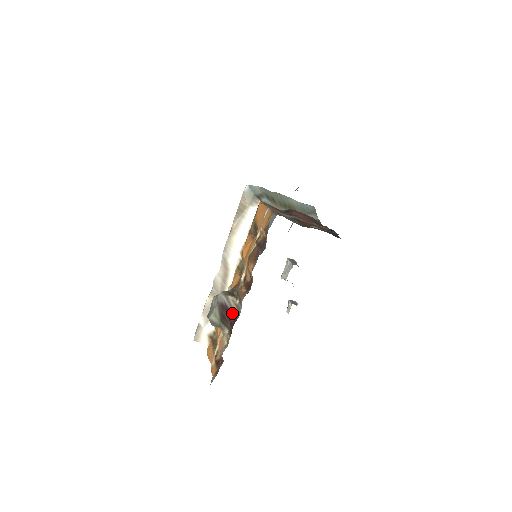
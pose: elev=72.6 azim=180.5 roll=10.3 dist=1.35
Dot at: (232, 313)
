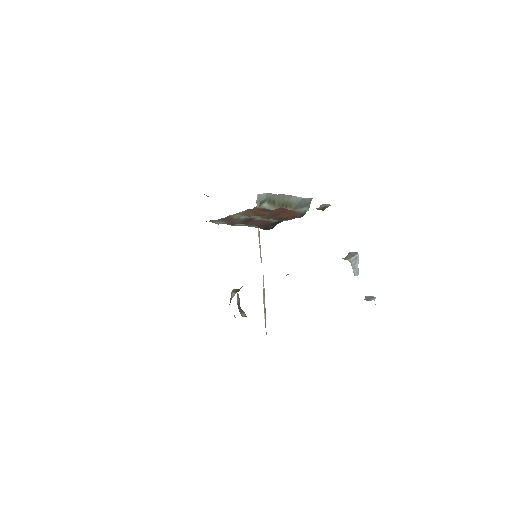
Dot at: occluded
